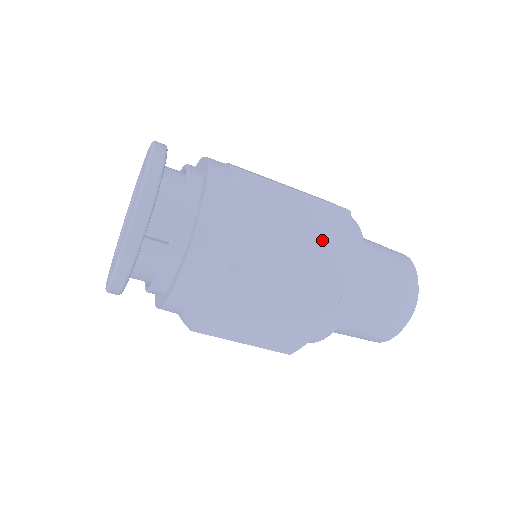
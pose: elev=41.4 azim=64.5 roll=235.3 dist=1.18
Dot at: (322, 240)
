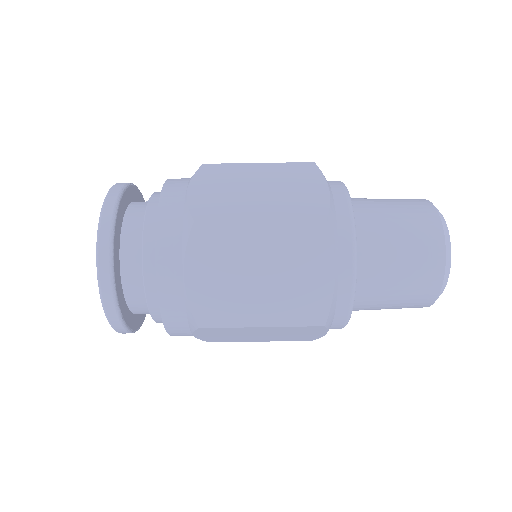
Dot at: occluded
